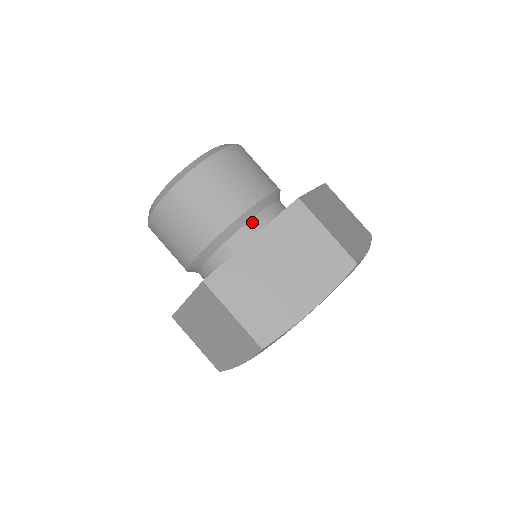
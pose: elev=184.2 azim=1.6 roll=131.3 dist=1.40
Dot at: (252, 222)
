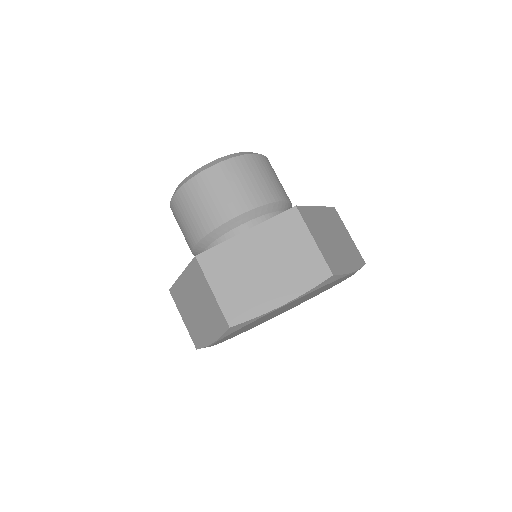
Dot at: (210, 247)
